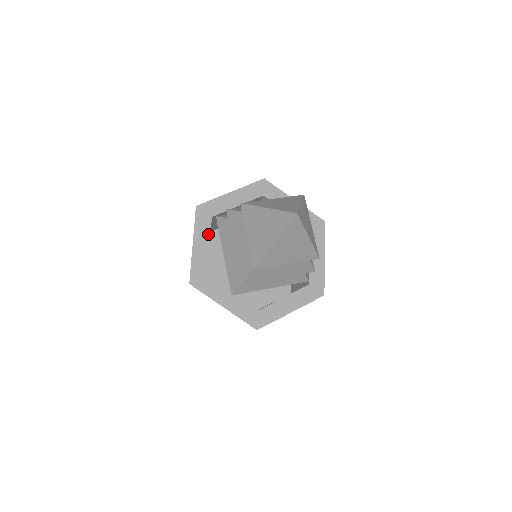
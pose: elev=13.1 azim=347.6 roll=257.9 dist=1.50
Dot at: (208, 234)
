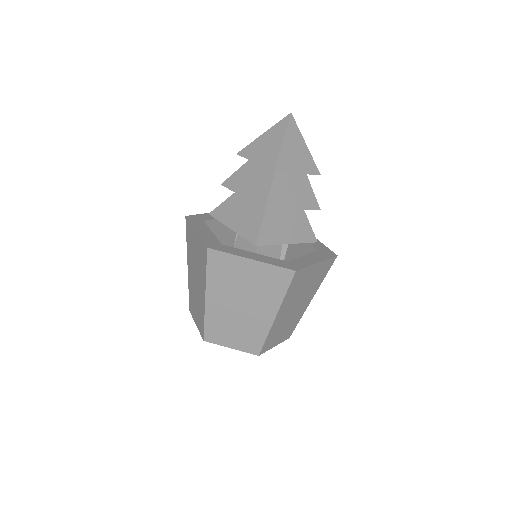
Dot at: (206, 227)
